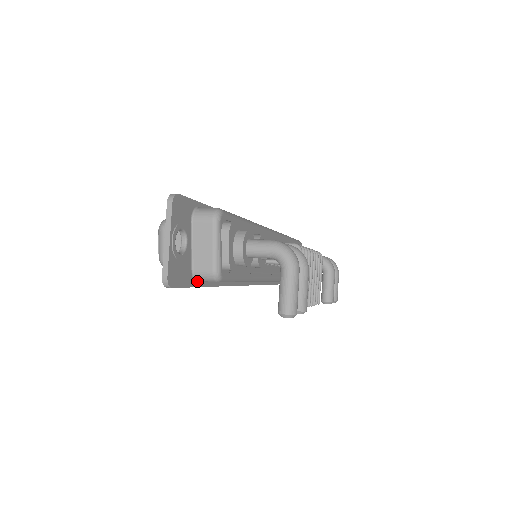
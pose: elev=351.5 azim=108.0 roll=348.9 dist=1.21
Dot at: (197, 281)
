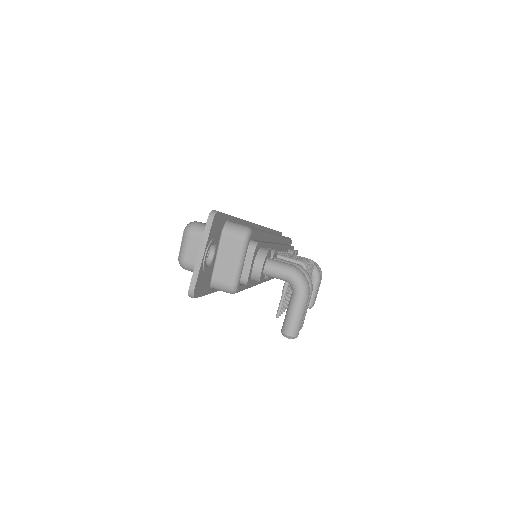
Dot at: (212, 288)
